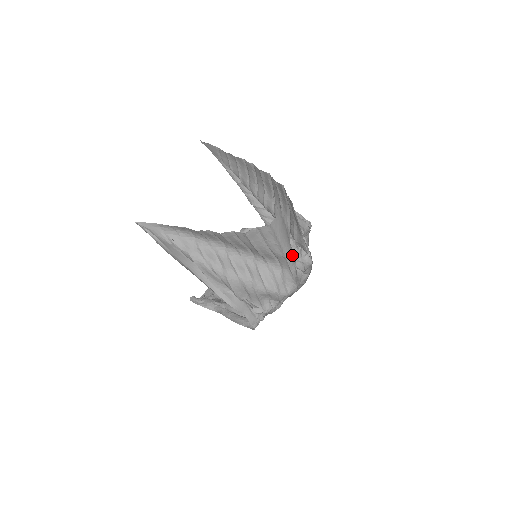
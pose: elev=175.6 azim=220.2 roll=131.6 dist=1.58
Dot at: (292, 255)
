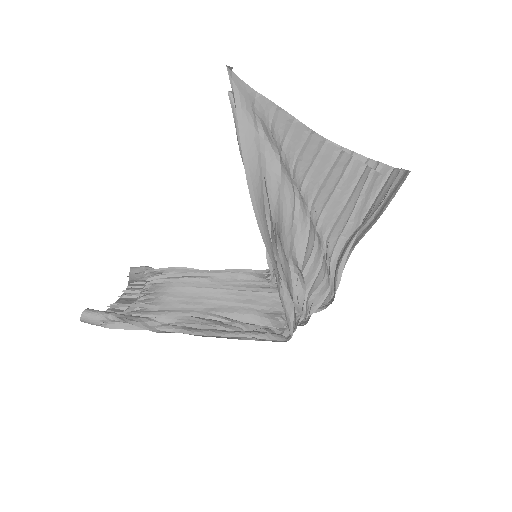
Dot at: occluded
